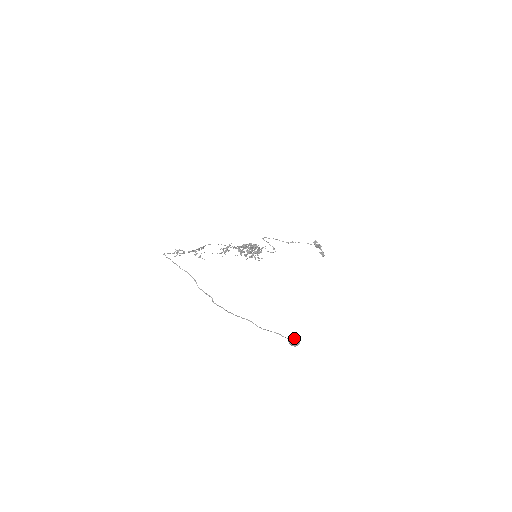
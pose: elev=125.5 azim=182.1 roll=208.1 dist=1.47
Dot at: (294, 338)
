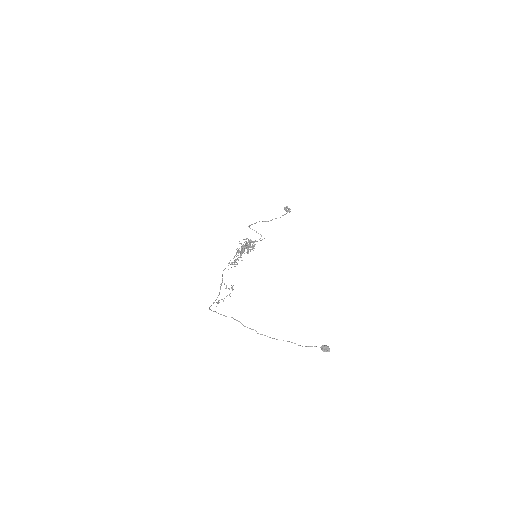
Dot at: (326, 348)
